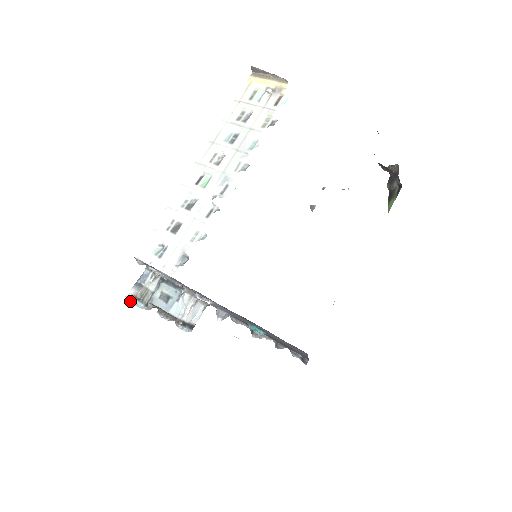
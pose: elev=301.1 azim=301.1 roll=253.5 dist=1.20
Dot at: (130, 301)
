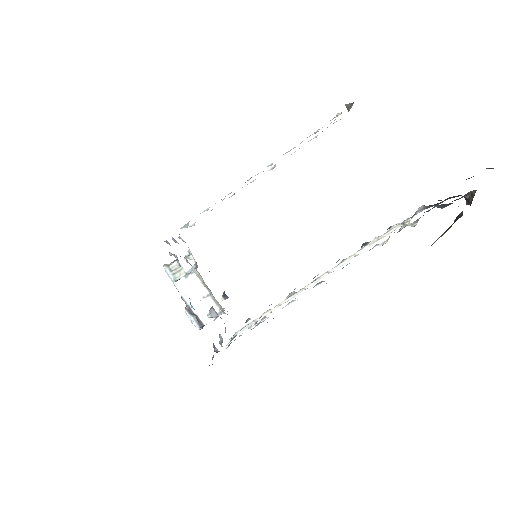
Dot at: (165, 268)
